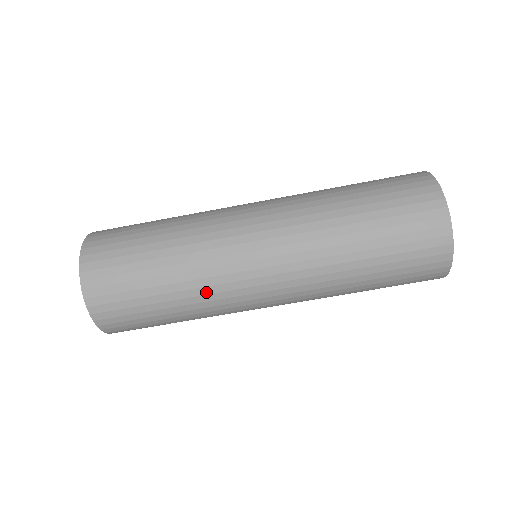
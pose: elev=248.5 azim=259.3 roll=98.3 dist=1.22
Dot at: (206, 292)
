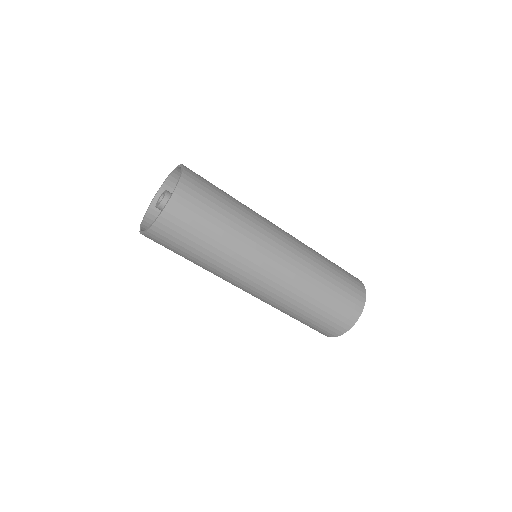
Dot at: (235, 257)
